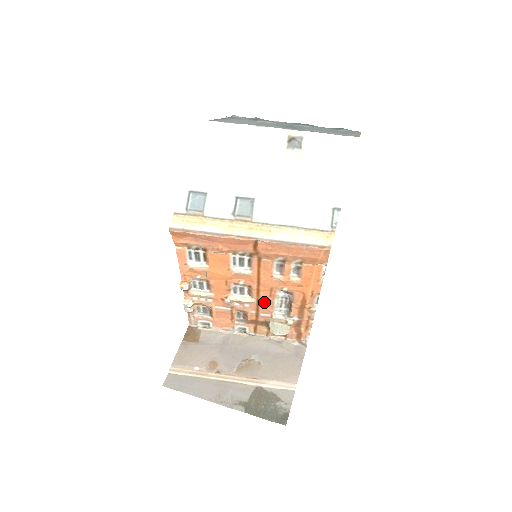
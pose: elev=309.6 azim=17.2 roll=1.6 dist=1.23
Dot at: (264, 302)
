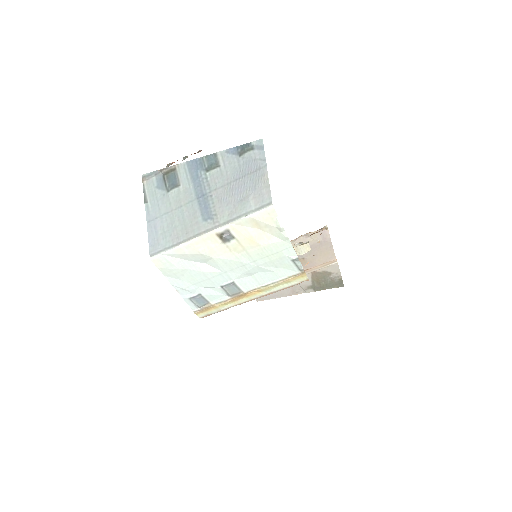
Dot at: occluded
